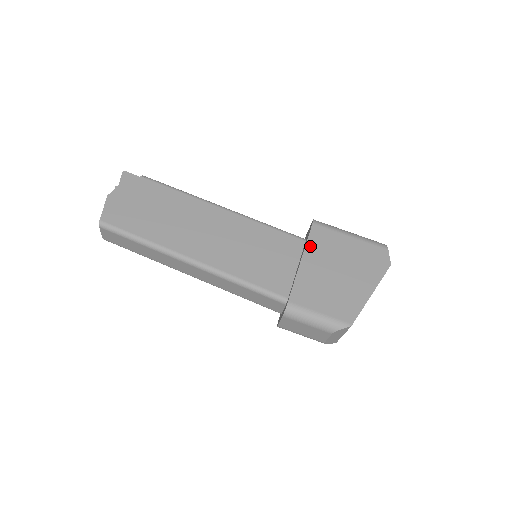
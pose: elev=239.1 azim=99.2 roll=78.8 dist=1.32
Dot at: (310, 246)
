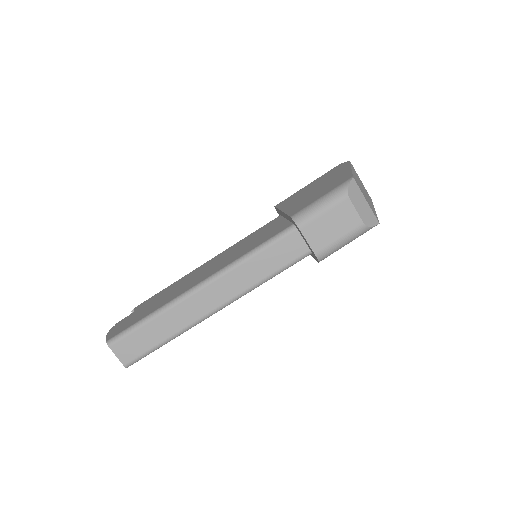
Dot at: (282, 206)
